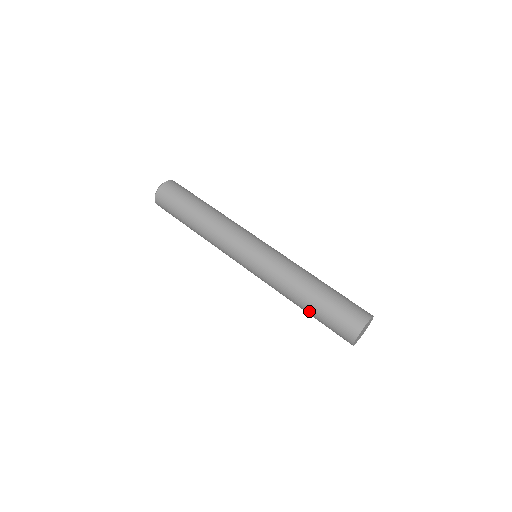
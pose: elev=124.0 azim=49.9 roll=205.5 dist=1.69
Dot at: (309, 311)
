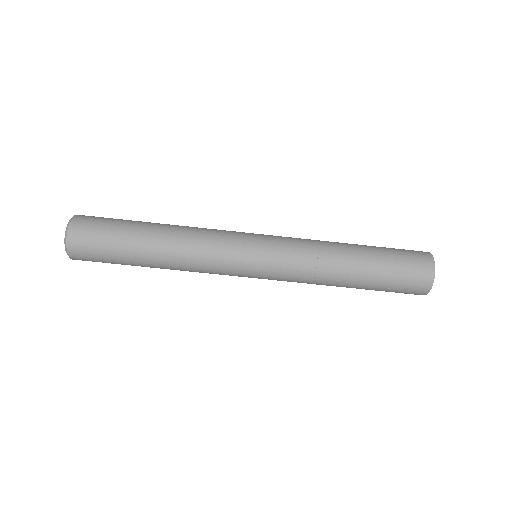
Dot at: occluded
